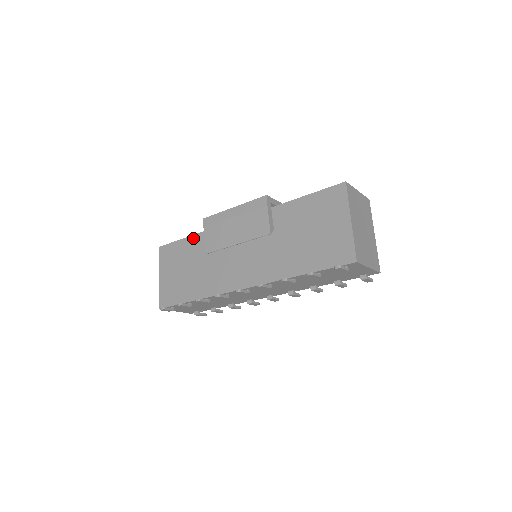
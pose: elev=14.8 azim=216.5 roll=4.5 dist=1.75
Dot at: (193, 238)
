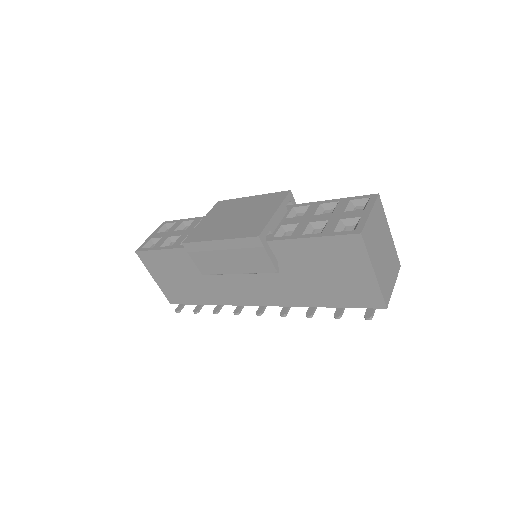
Dot at: (176, 252)
